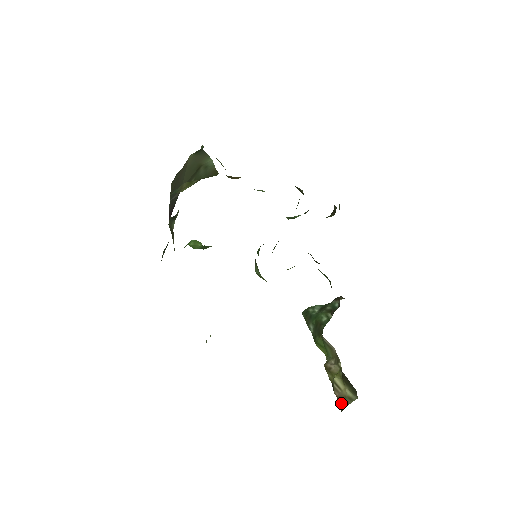
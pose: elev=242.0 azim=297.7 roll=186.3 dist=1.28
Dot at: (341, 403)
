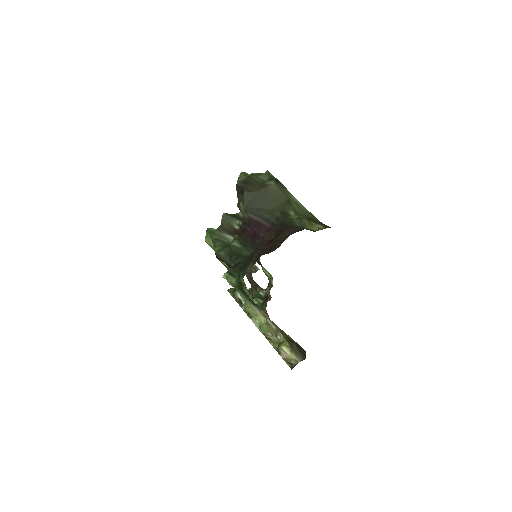
Dot at: (288, 363)
